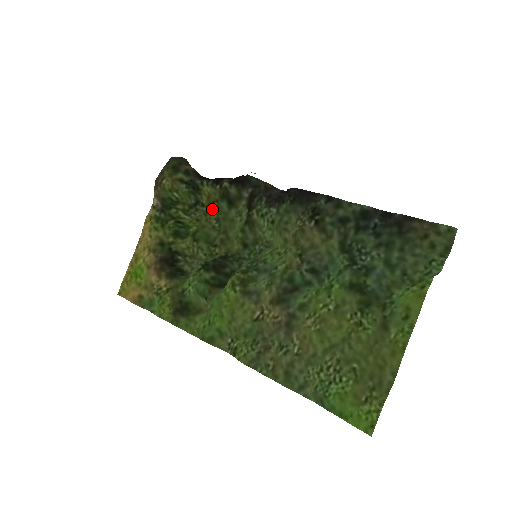
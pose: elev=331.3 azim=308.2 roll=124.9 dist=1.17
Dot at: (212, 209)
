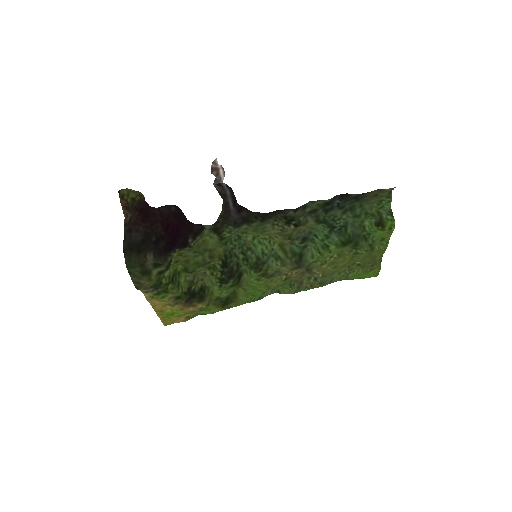
Dot at: (184, 252)
